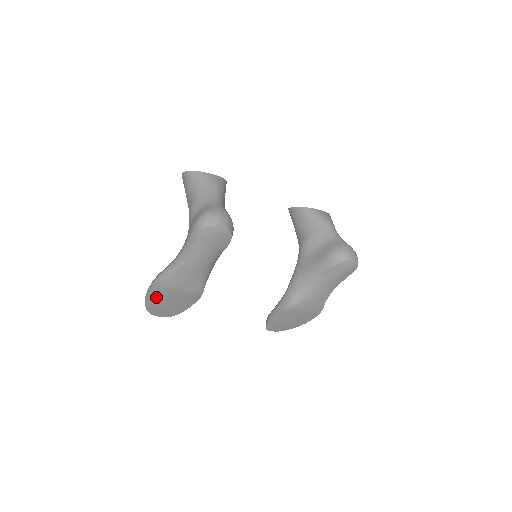
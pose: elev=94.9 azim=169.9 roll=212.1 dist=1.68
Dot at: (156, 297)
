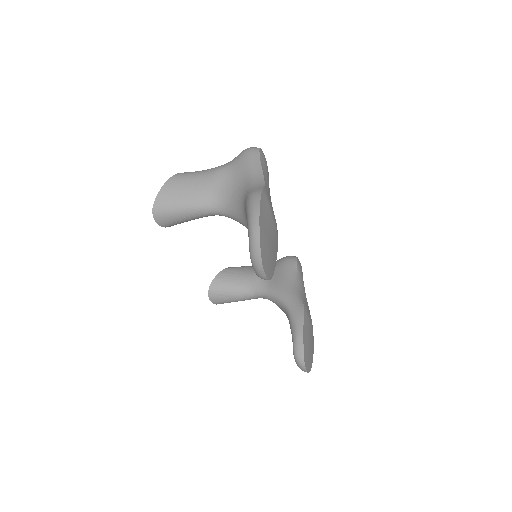
Dot at: (263, 217)
